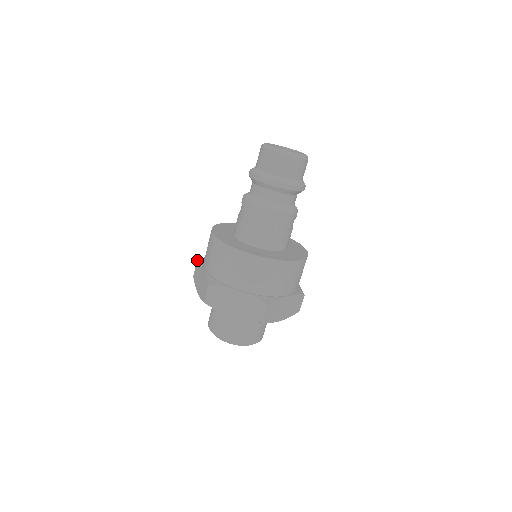
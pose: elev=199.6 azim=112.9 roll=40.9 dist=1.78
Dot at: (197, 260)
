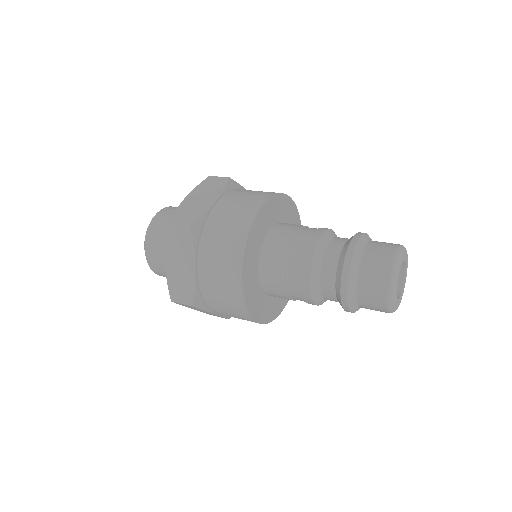
Dot at: (190, 229)
